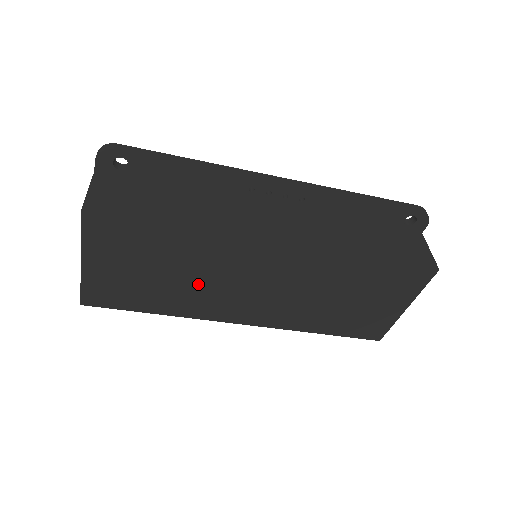
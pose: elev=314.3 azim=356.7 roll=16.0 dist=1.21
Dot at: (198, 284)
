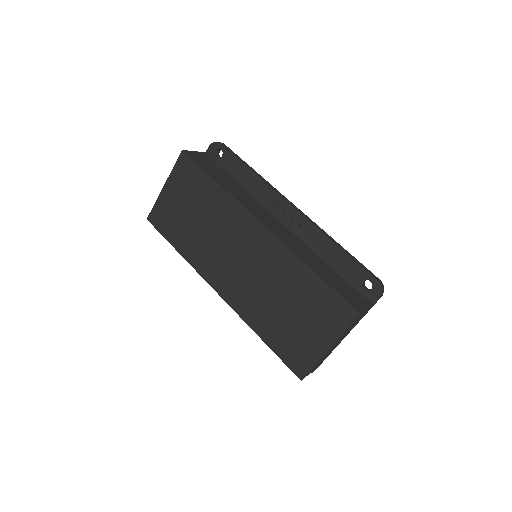
Dot at: (209, 237)
